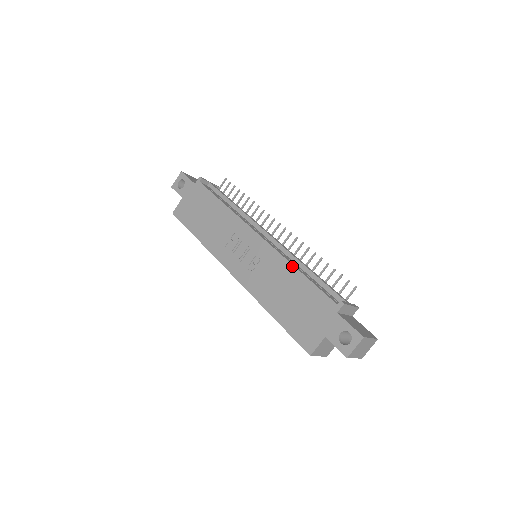
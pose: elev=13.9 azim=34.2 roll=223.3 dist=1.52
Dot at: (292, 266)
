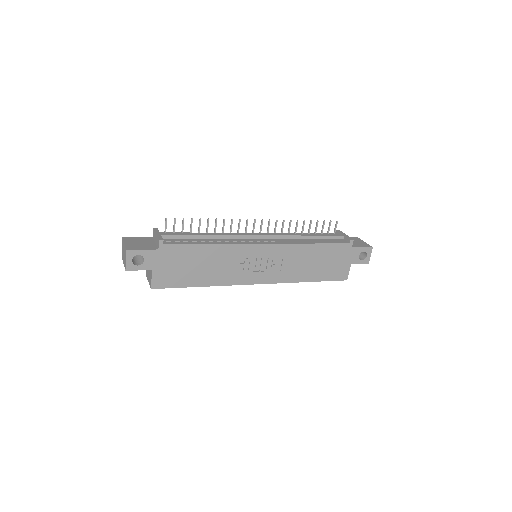
Dot at: (307, 245)
